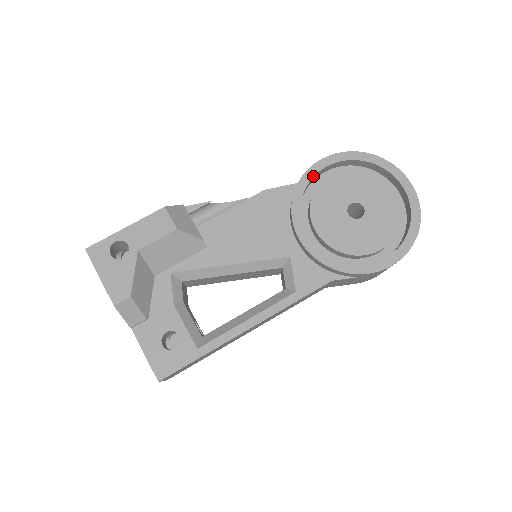
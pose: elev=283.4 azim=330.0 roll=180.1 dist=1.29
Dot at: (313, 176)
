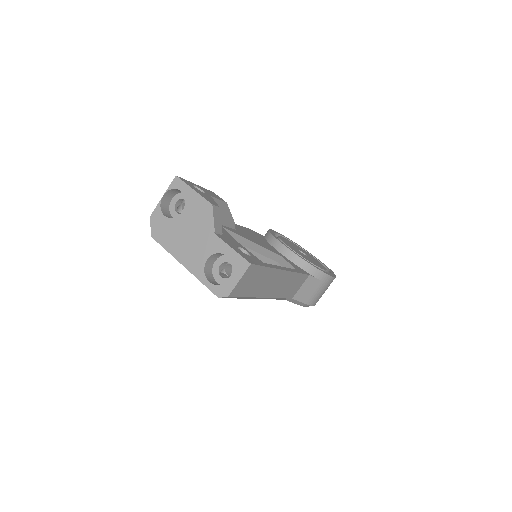
Dot at: (274, 232)
